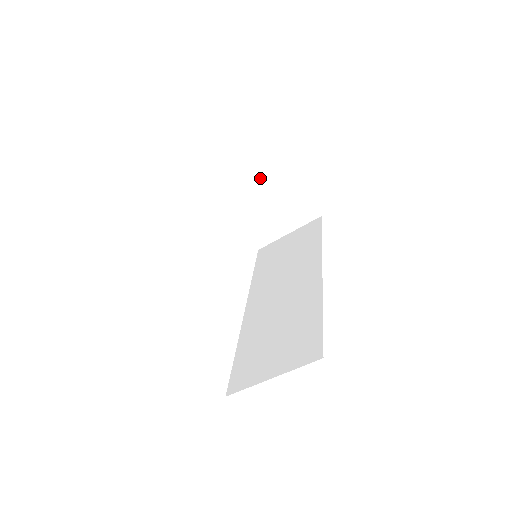
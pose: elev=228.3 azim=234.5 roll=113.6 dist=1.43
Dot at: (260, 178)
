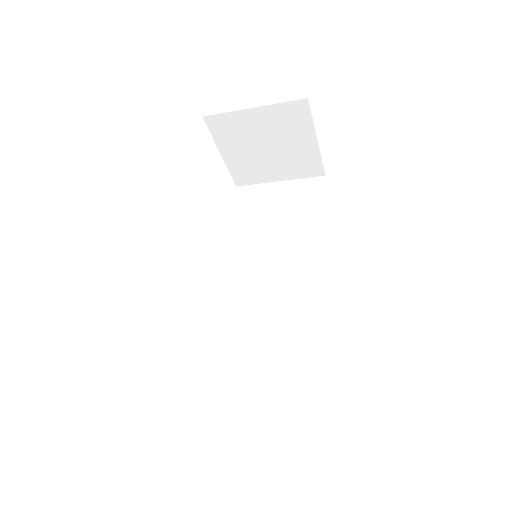
Dot at: (270, 119)
